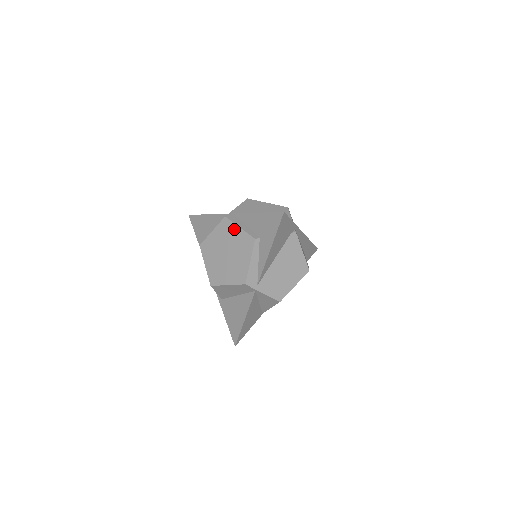
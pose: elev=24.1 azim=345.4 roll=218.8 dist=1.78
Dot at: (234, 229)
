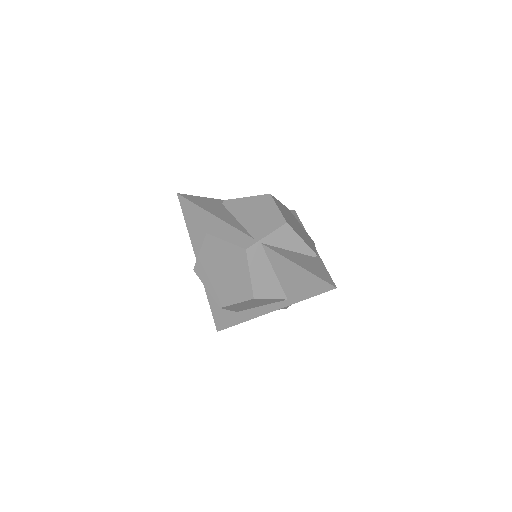
Dot at: (201, 259)
